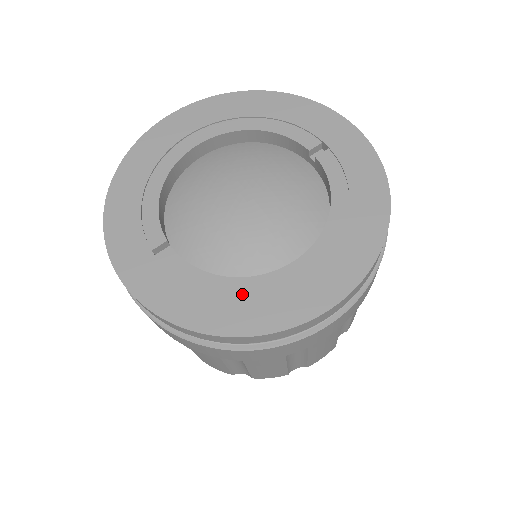
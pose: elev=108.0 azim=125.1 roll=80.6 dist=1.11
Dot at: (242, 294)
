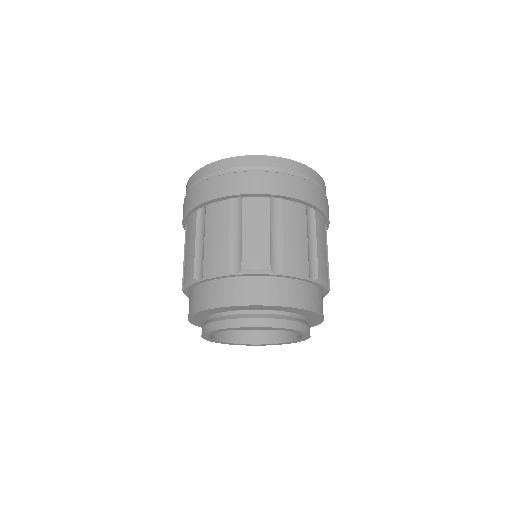
Dot at: occluded
